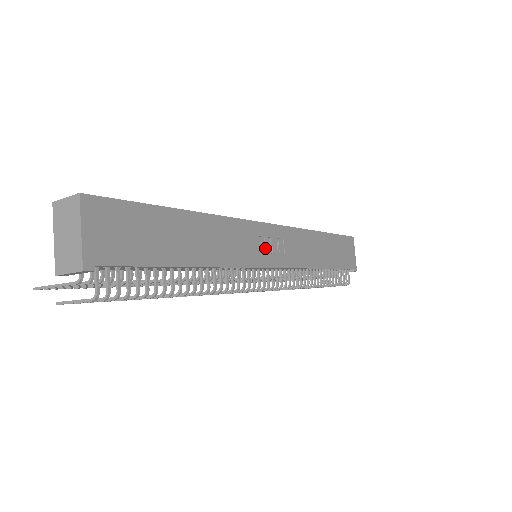
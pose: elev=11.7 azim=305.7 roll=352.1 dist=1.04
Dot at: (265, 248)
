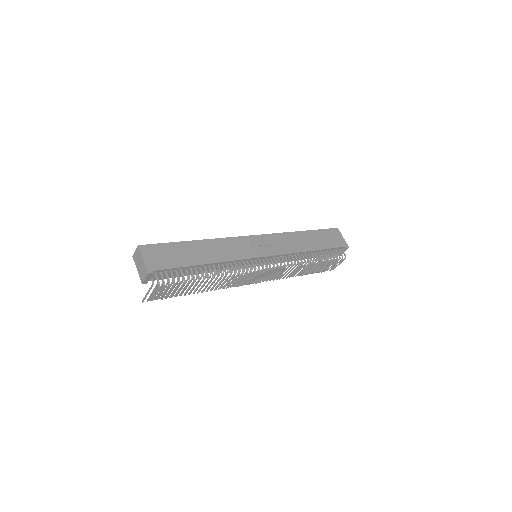
Dot at: (255, 248)
